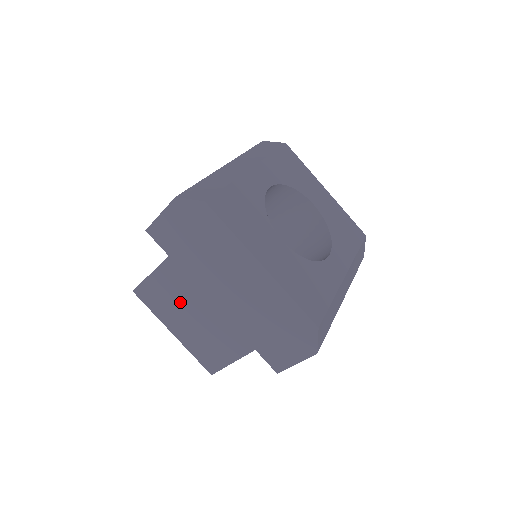
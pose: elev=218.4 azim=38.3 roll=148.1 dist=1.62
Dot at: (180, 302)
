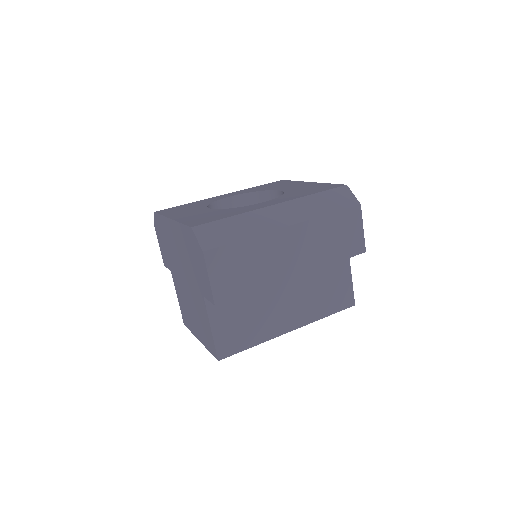
Dot at: (186, 303)
